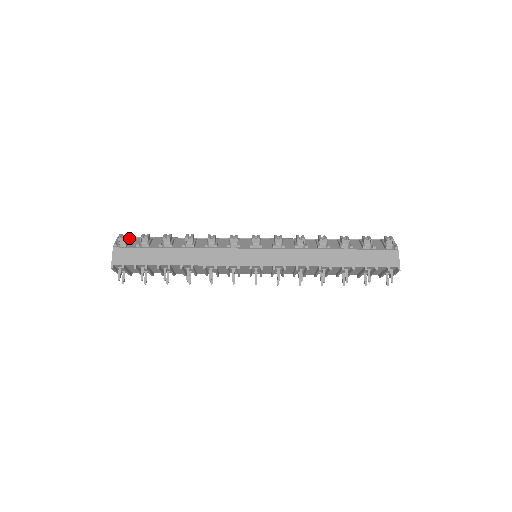
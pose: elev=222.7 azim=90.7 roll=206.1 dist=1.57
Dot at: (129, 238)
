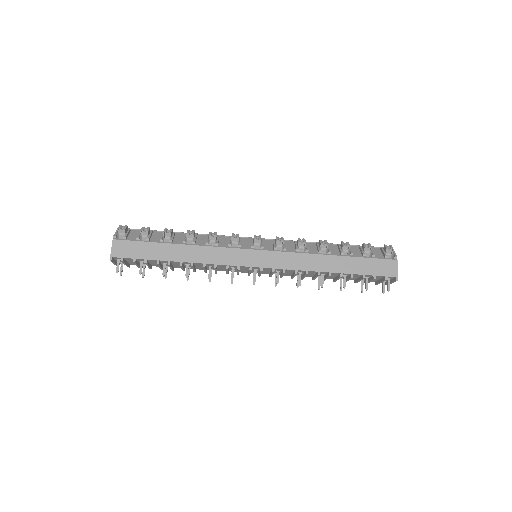
Dot at: (129, 230)
